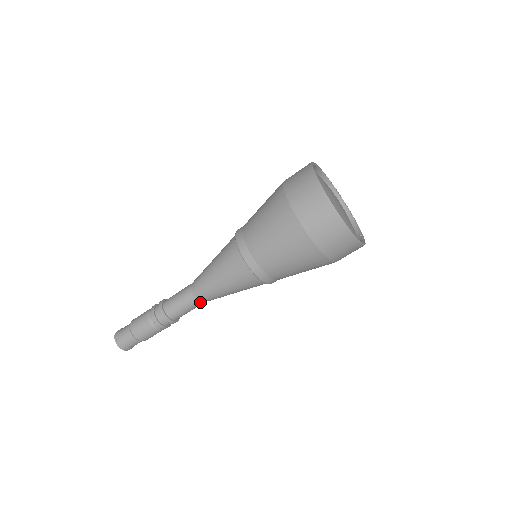
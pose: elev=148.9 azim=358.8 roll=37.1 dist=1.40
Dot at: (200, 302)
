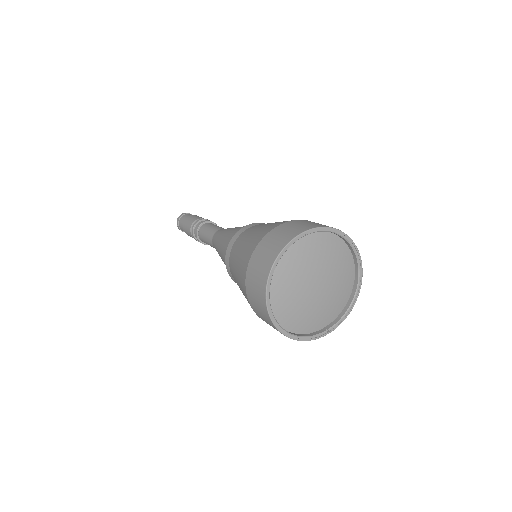
Dot at: occluded
